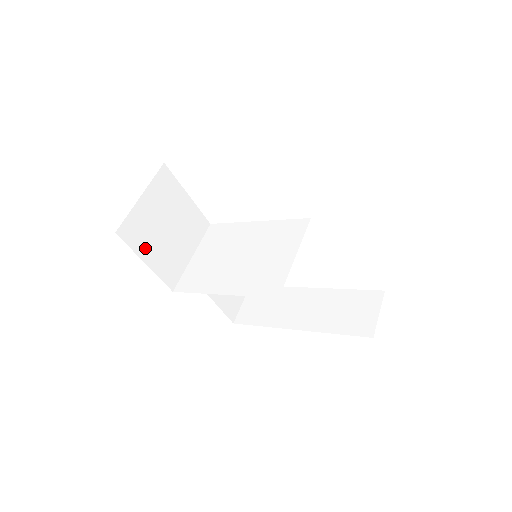
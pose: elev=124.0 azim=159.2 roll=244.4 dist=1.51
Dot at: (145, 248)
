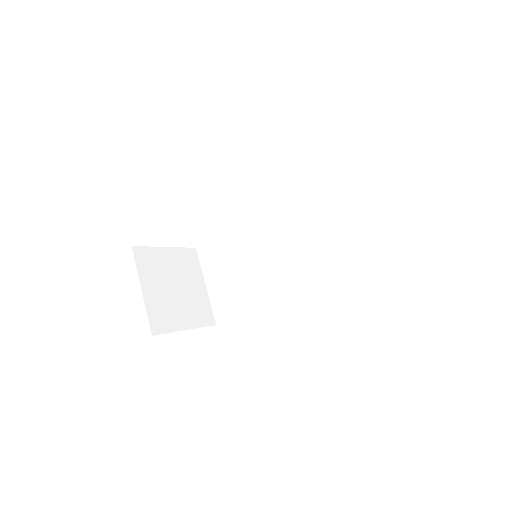
Dot at: (176, 320)
